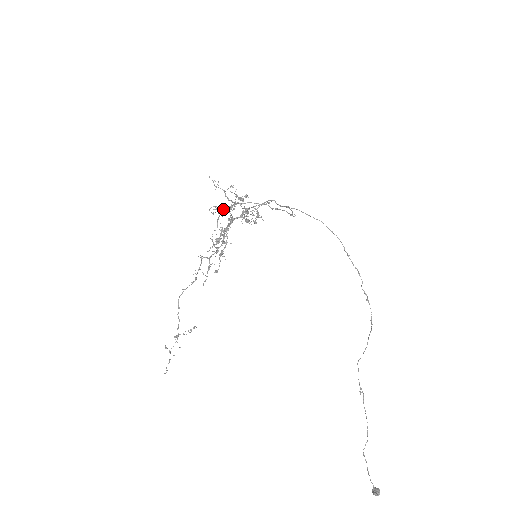
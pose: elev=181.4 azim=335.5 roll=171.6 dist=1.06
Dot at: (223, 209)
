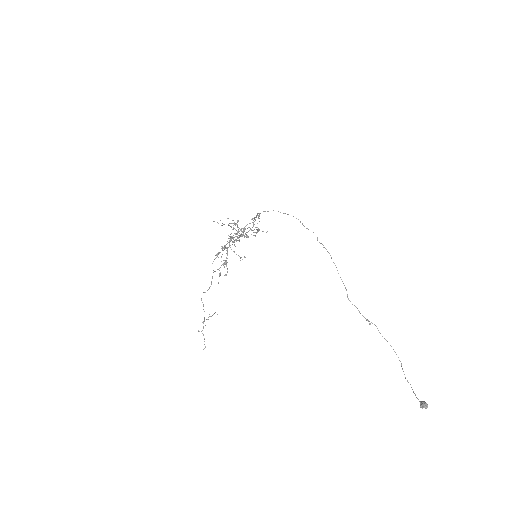
Dot at: occluded
